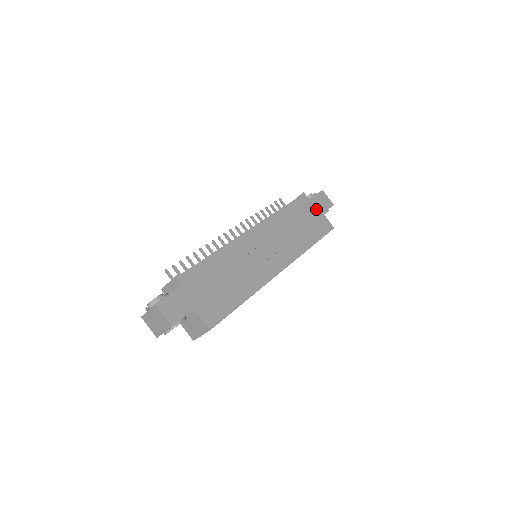
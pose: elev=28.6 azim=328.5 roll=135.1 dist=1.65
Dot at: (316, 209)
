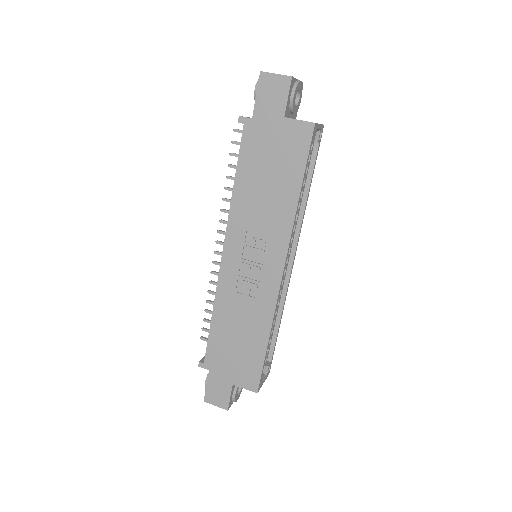
Dot at: (271, 123)
